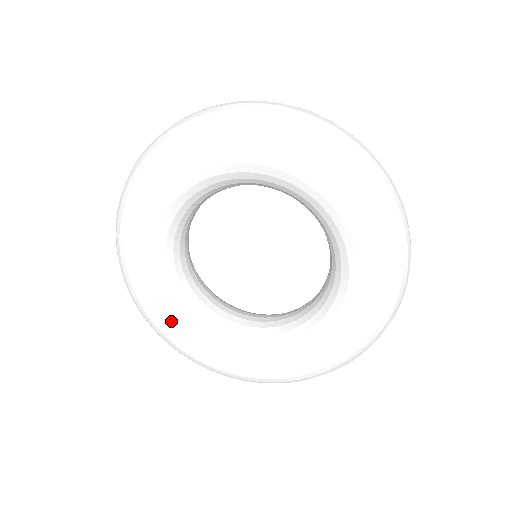
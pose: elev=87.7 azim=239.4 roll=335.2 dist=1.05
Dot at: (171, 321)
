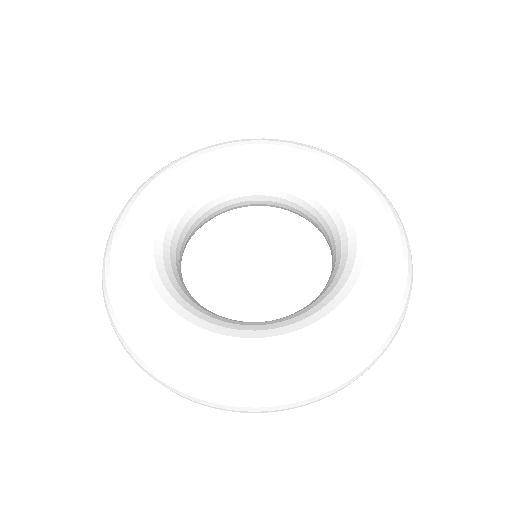
Dot at: (259, 343)
